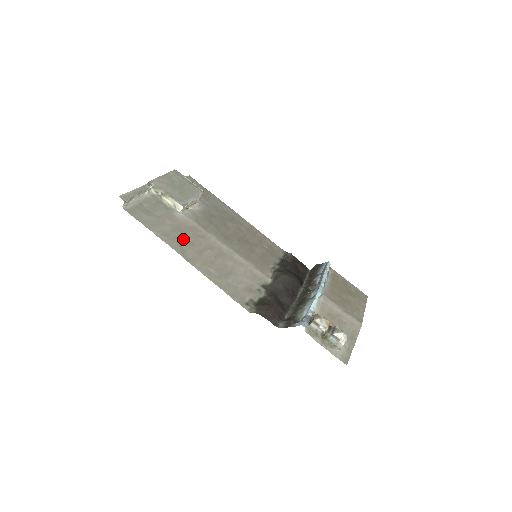
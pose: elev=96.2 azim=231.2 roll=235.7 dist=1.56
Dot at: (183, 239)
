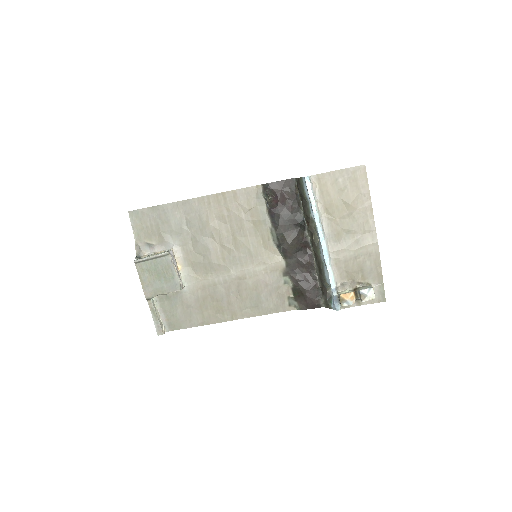
Dot at: (212, 307)
